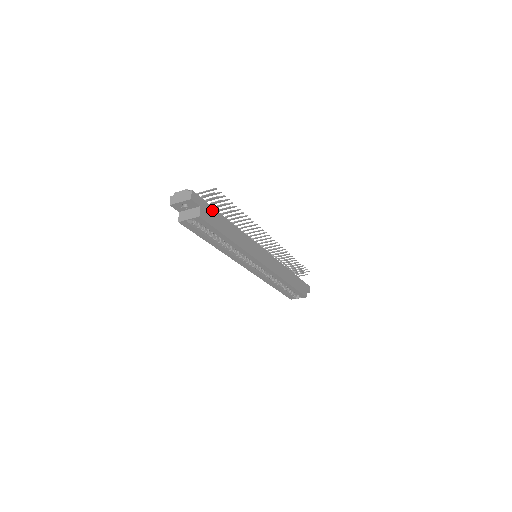
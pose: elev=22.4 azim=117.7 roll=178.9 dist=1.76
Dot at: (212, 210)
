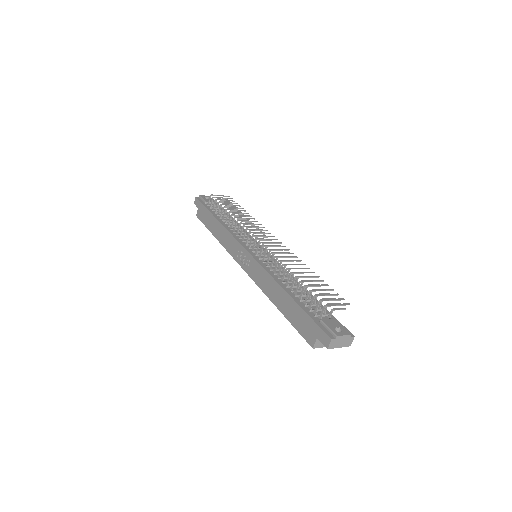
Dot at: occluded
